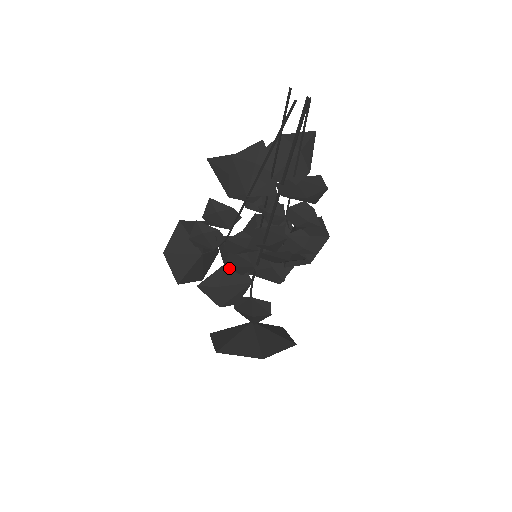
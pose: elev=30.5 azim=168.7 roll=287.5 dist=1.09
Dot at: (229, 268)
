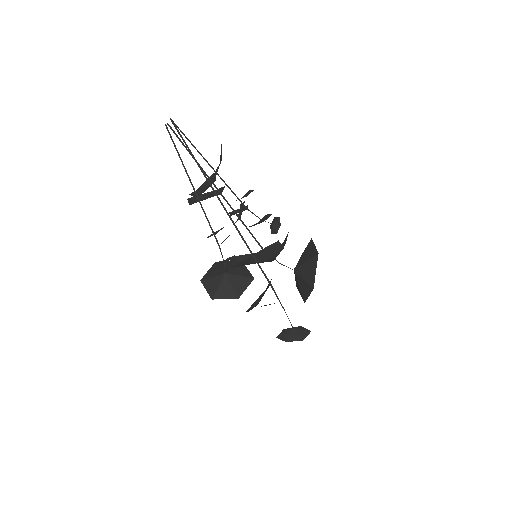
Dot at: occluded
